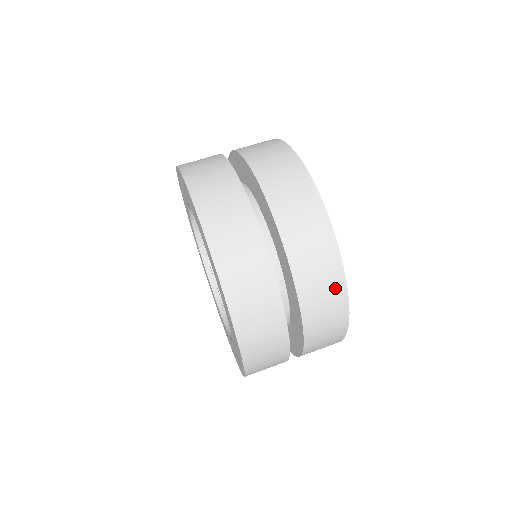
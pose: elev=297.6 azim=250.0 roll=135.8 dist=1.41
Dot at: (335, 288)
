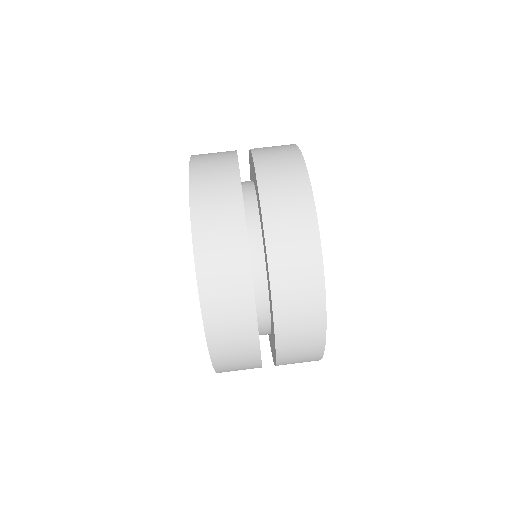
Dot at: (311, 360)
